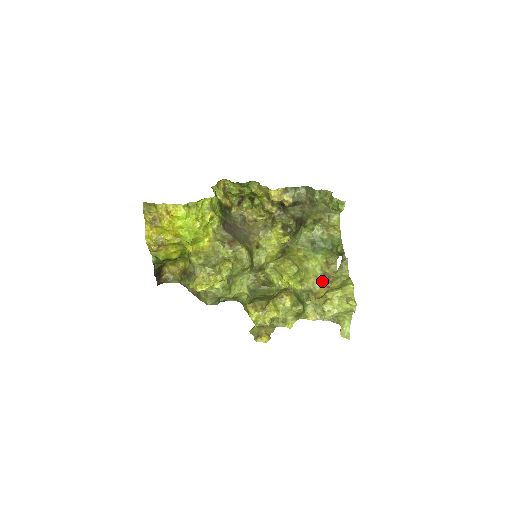
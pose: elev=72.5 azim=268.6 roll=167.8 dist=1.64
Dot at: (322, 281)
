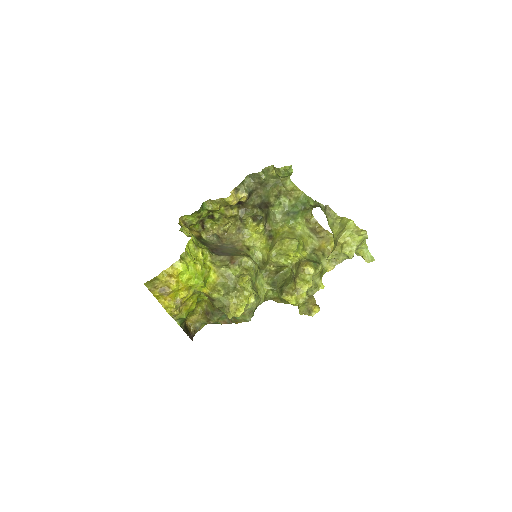
Dot at: (315, 236)
